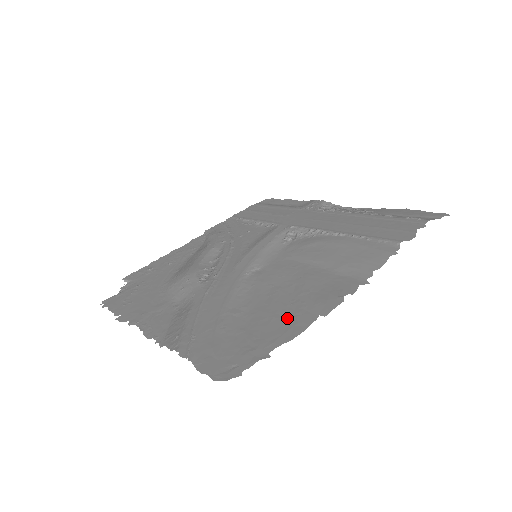
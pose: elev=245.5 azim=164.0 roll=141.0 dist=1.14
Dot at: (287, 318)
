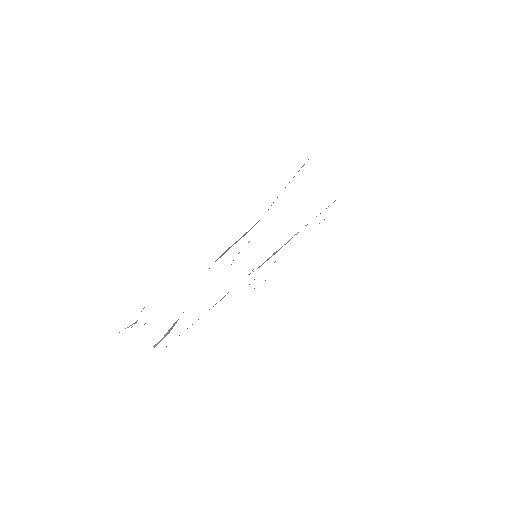
Dot at: occluded
